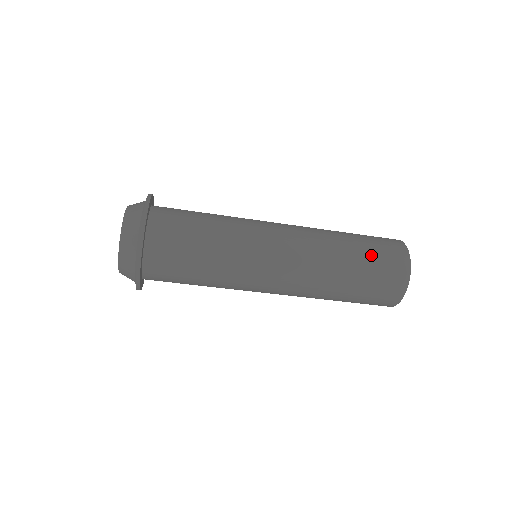
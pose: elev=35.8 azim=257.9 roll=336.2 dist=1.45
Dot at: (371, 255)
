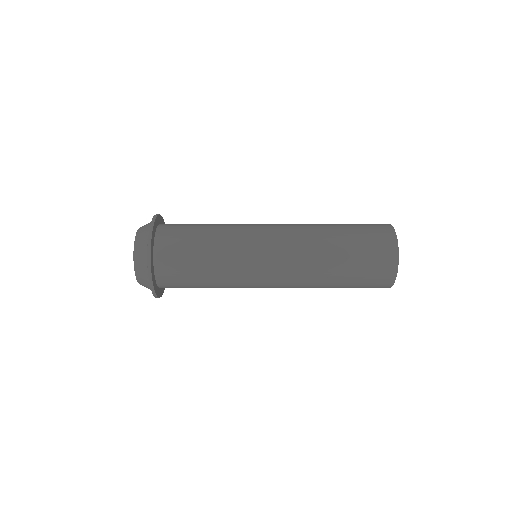
Dot at: (353, 287)
